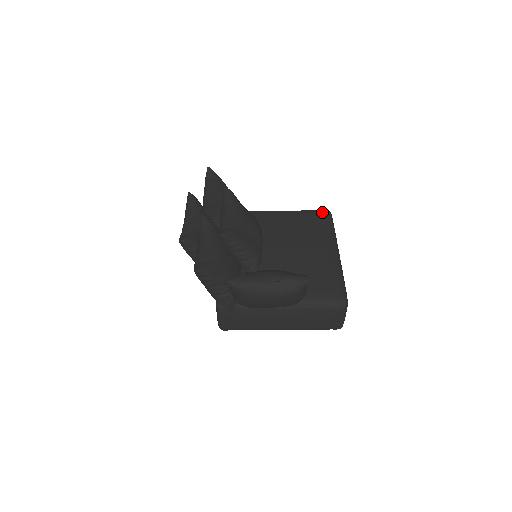
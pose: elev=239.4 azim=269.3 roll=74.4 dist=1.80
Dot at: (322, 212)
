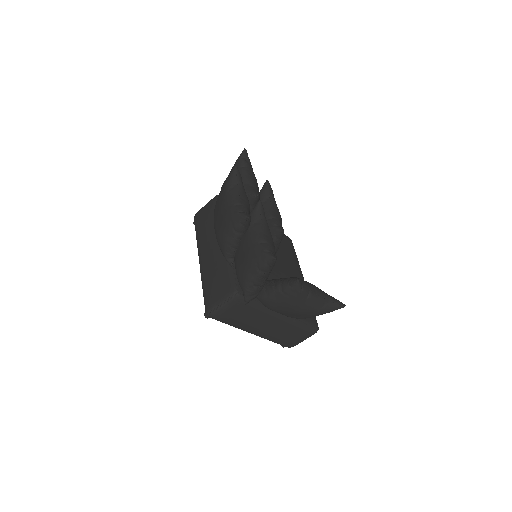
Dot at: (288, 238)
